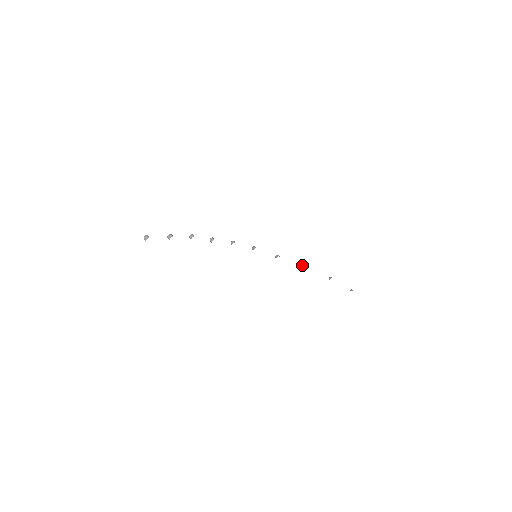
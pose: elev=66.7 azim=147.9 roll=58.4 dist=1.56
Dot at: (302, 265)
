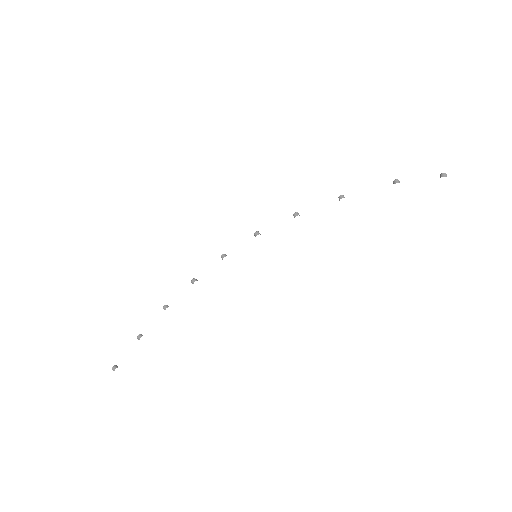
Dot at: (338, 197)
